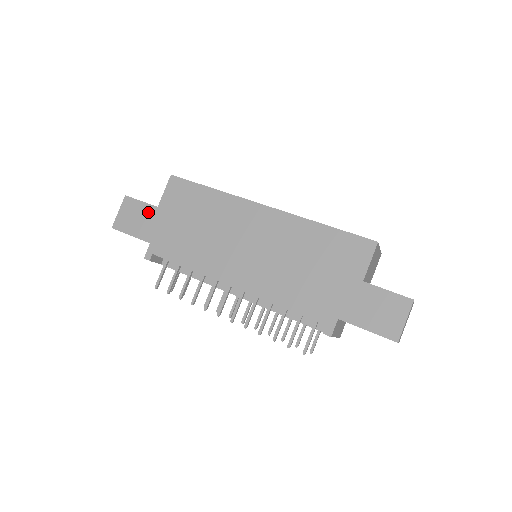
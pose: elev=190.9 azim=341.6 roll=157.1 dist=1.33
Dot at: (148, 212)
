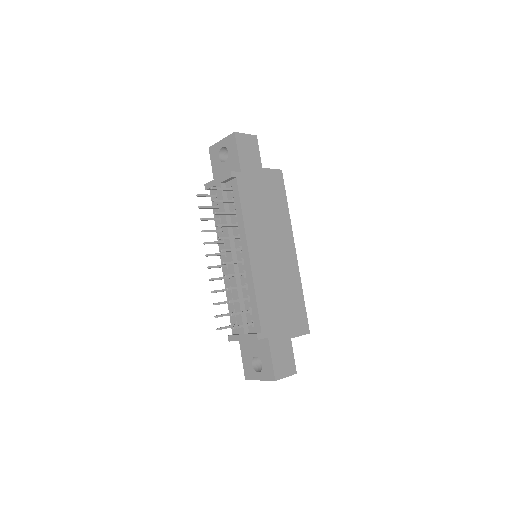
Dot at: (257, 161)
